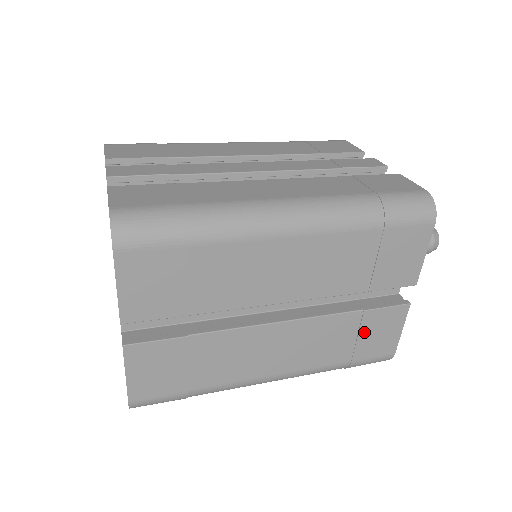
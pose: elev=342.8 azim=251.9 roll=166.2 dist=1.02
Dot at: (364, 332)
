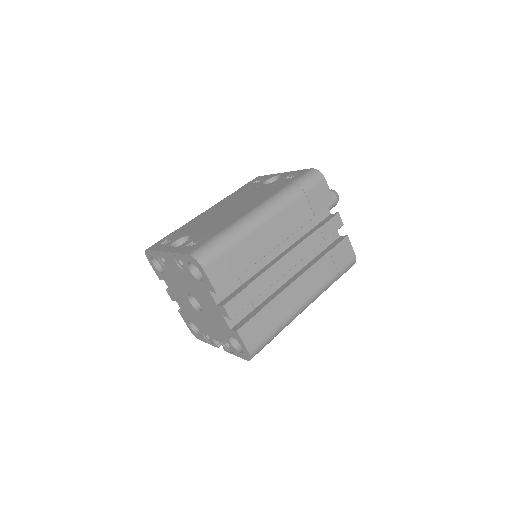
Dot at: occluded
